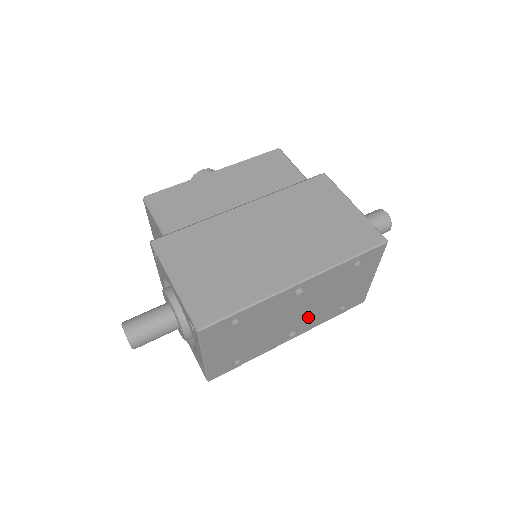
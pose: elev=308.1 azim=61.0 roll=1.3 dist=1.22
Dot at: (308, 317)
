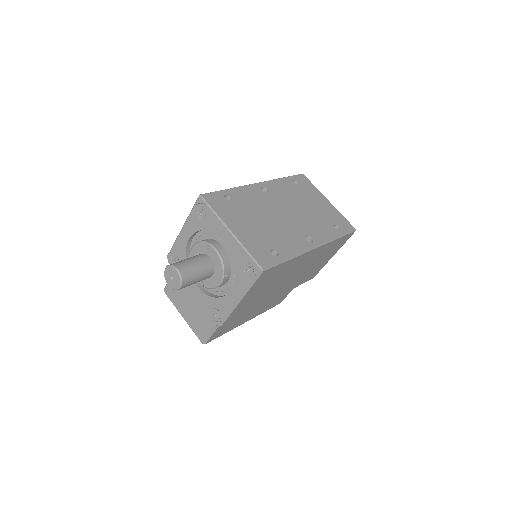
Dot at: (306, 224)
